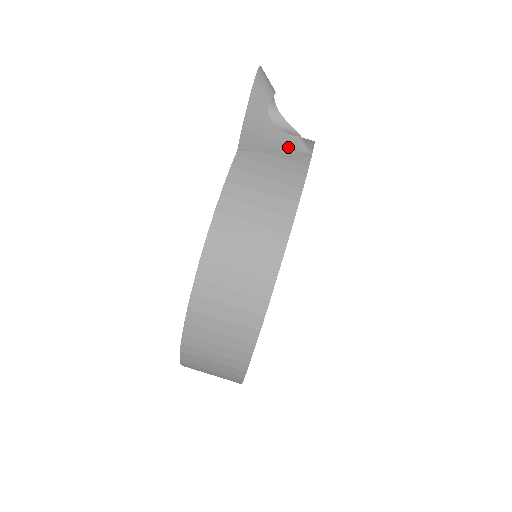
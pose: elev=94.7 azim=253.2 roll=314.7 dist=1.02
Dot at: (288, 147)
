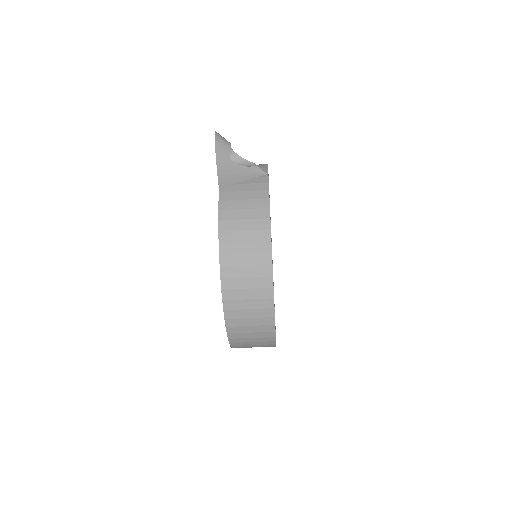
Dot at: (251, 175)
